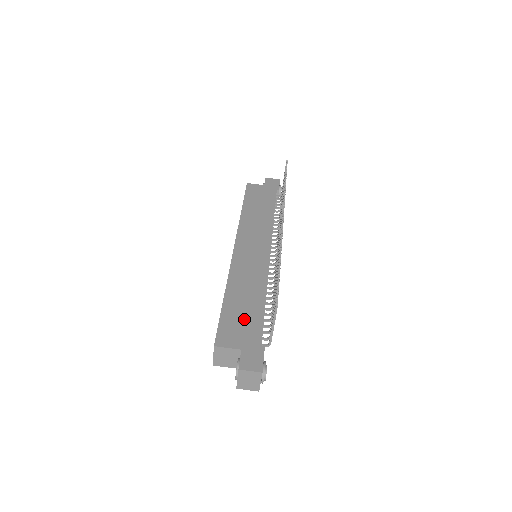
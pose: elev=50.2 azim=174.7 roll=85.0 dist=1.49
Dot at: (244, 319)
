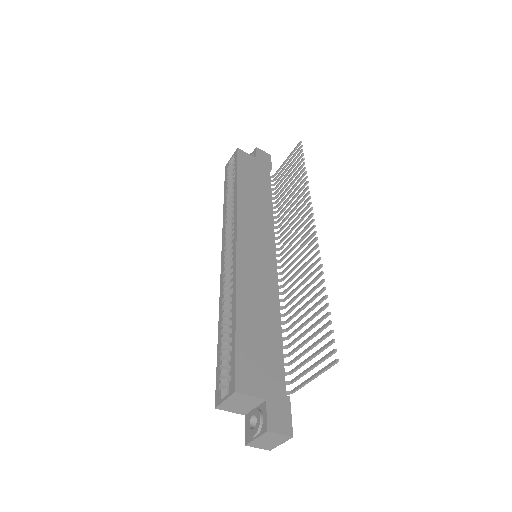
Dot at: (263, 353)
